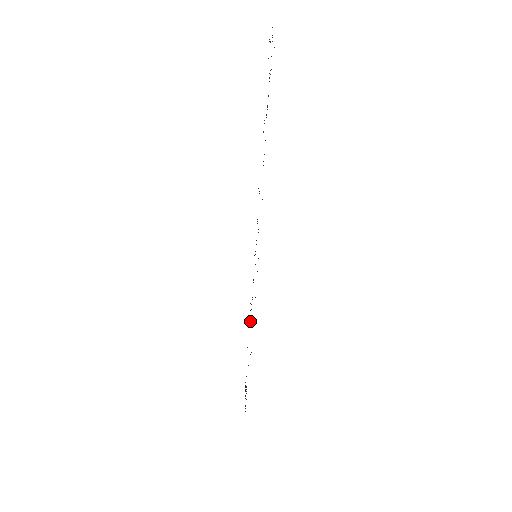
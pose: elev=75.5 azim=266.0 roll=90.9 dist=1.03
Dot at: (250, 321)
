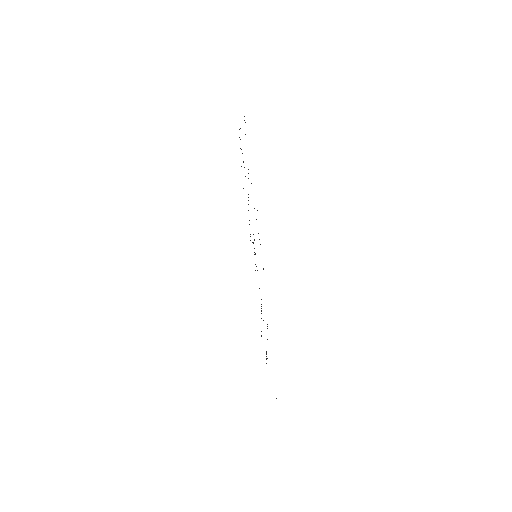
Dot at: occluded
